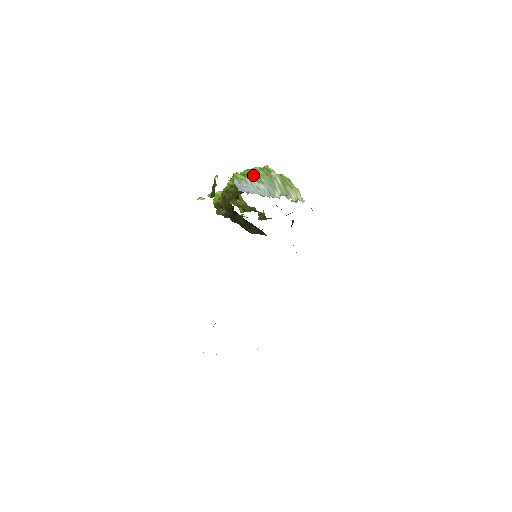
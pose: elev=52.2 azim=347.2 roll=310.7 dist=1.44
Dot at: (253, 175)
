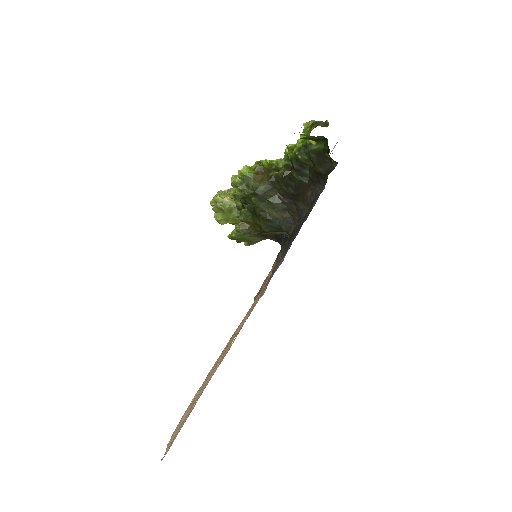
Dot at: occluded
